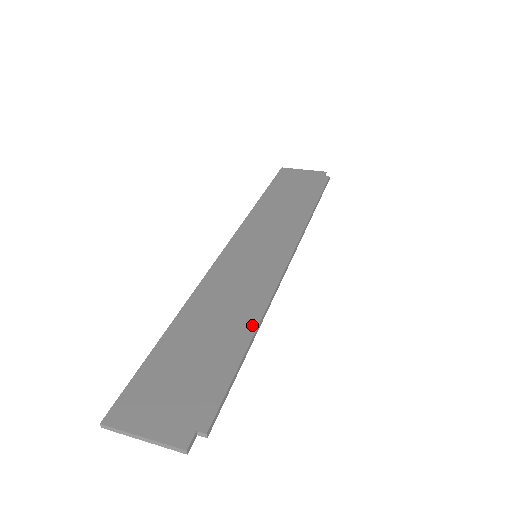
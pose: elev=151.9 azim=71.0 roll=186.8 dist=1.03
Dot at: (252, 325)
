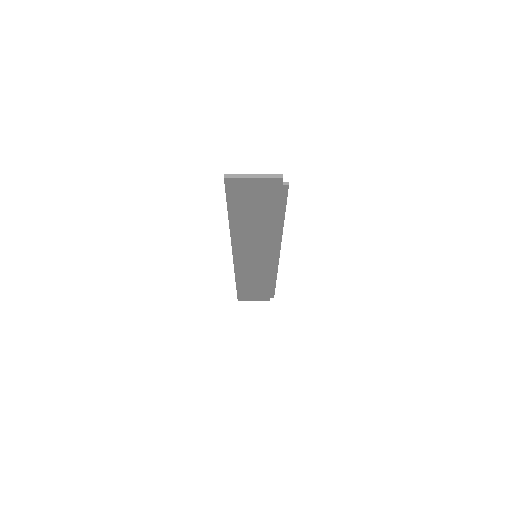
Dot at: occluded
